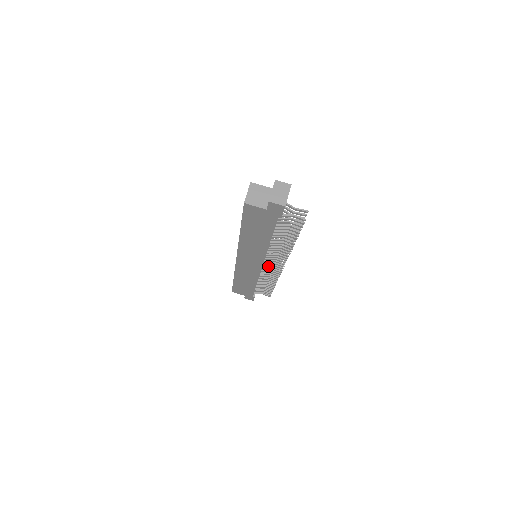
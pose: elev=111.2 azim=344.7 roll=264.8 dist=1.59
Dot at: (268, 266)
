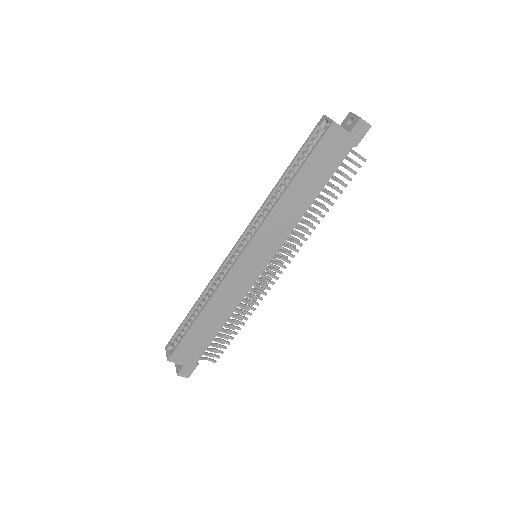
Dot at: occluded
